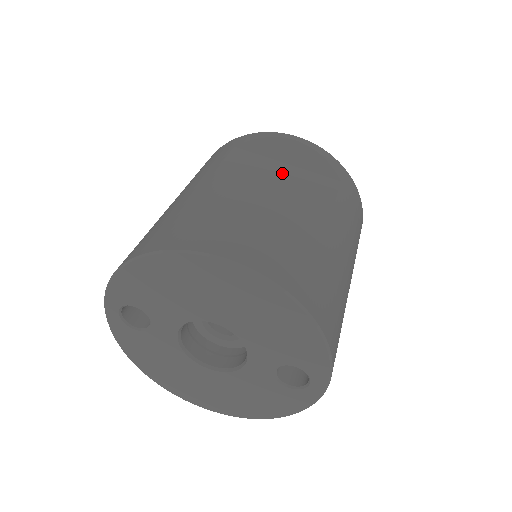
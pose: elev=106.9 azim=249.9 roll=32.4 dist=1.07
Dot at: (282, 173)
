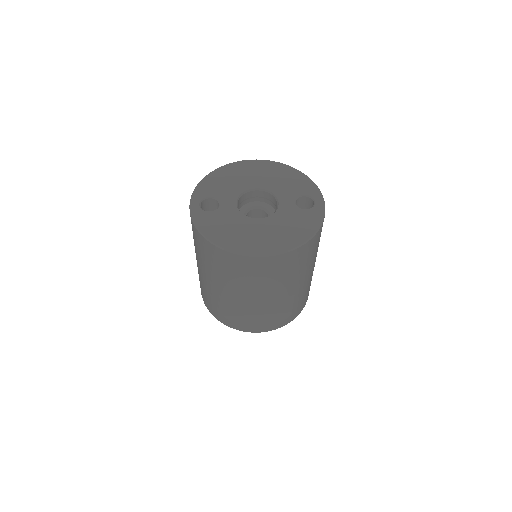
Dot at: occluded
